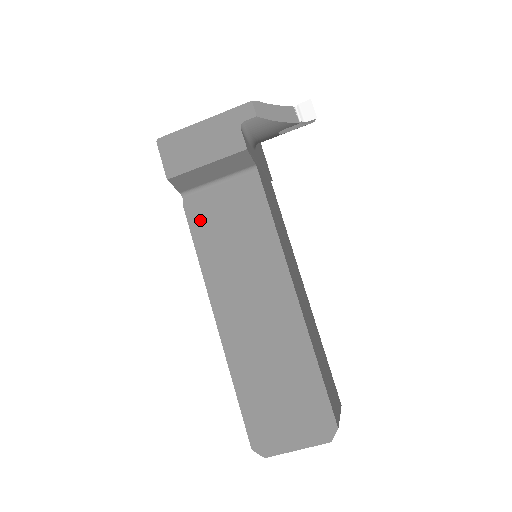
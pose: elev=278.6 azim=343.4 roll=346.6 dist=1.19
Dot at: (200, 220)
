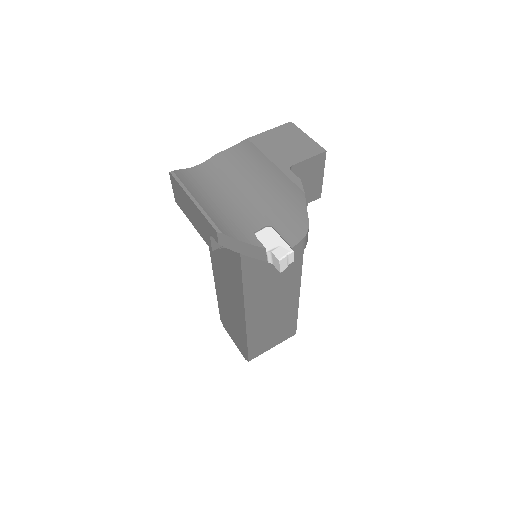
Dot at: occluded
